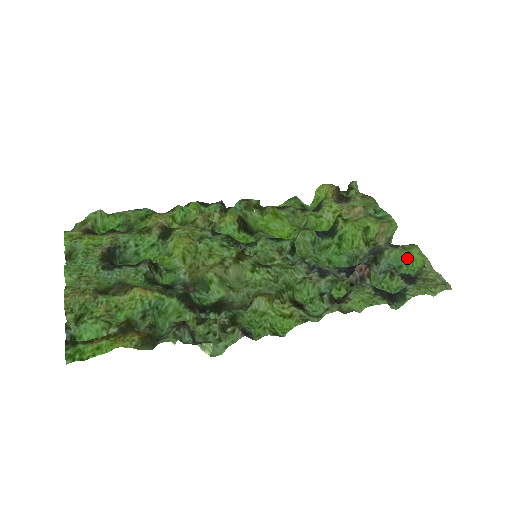
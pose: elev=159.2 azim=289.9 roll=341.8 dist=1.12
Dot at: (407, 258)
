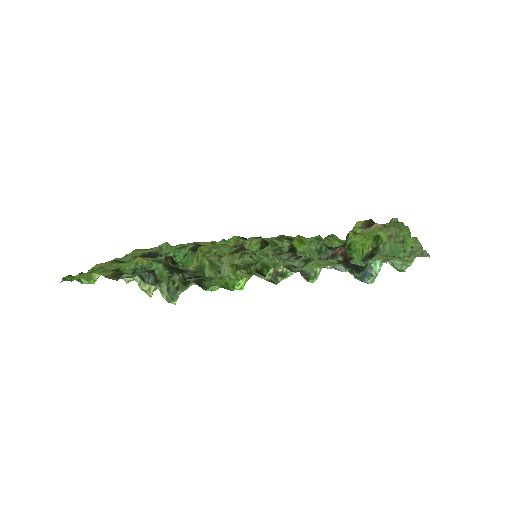
Dot at: (406, 251)
